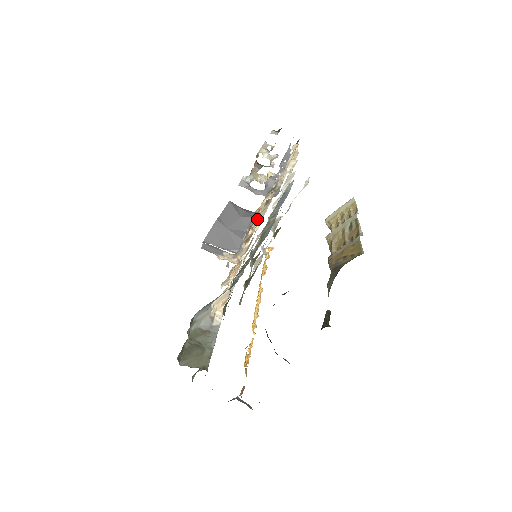
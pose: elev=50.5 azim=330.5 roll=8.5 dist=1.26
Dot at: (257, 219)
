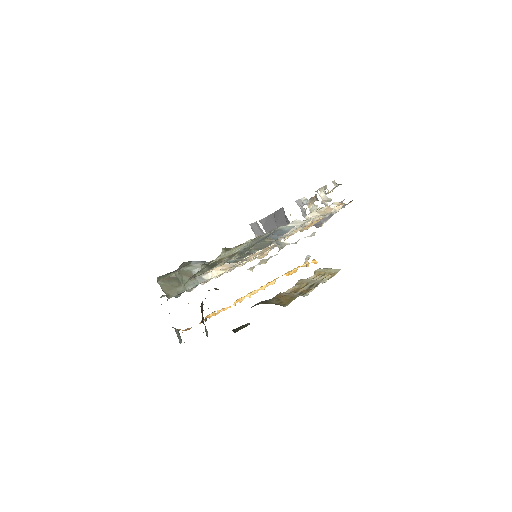
Dot at: occluded
